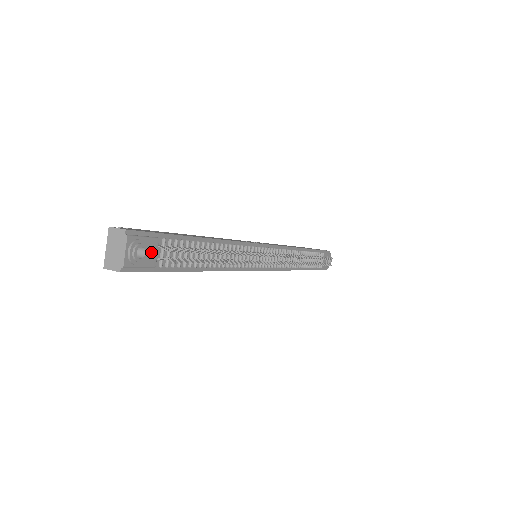
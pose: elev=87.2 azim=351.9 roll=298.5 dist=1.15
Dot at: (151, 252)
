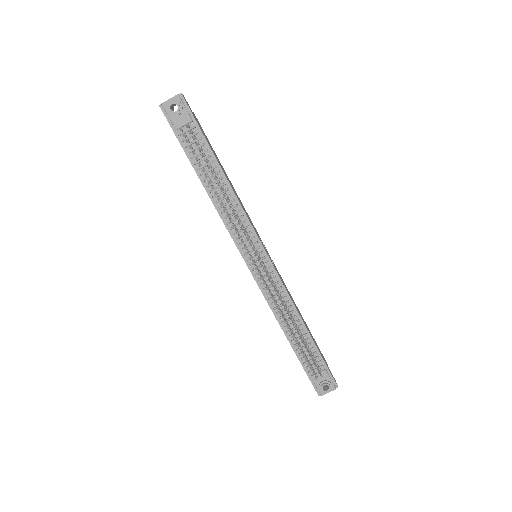
Dot at: (181, 120)
